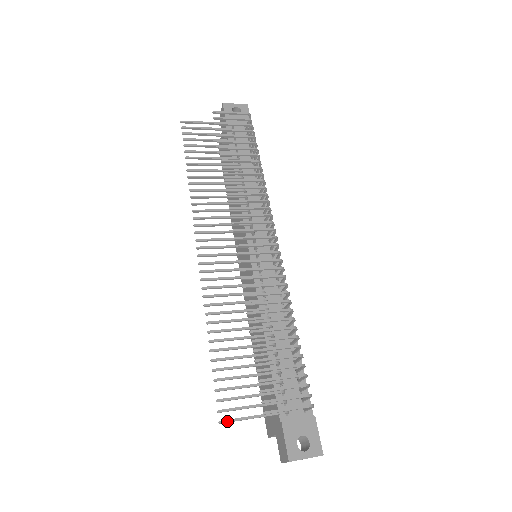
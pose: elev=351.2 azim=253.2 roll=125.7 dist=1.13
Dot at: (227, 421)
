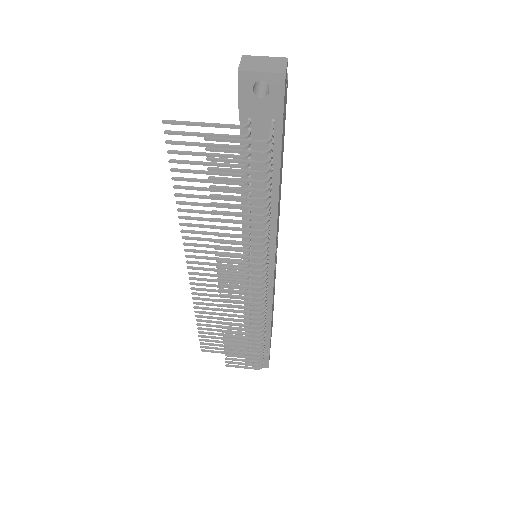
Dot at: occluded
